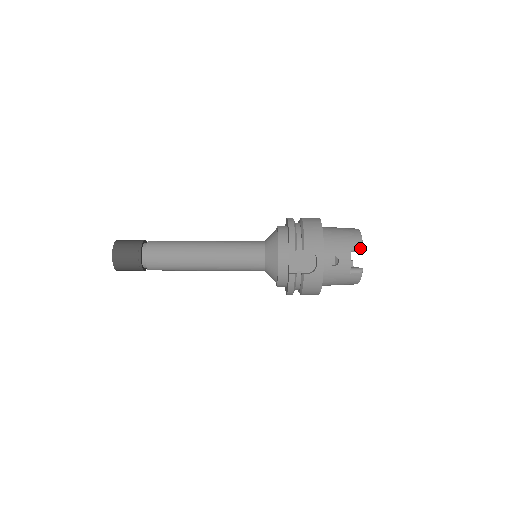
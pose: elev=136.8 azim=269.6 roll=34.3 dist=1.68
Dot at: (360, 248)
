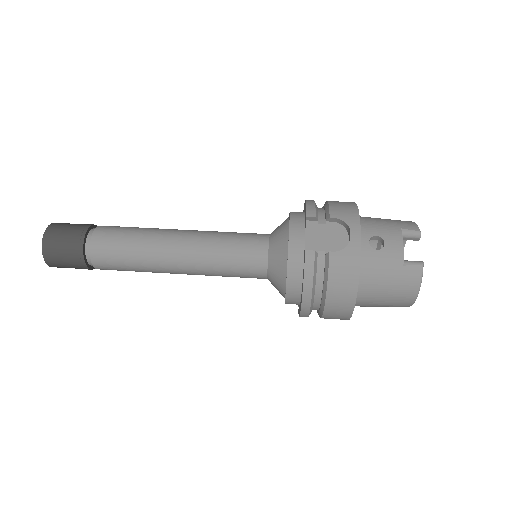
Dot at: (415, 230)
